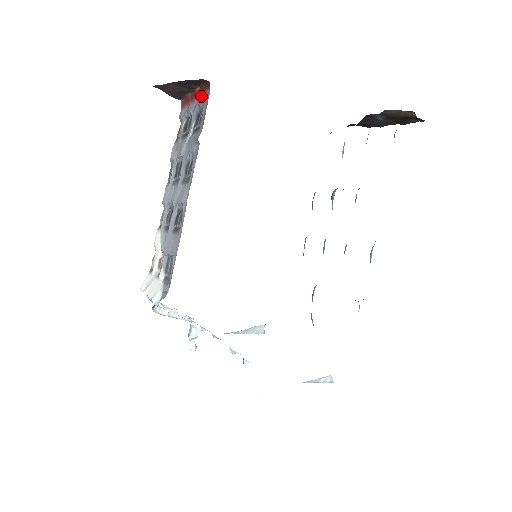
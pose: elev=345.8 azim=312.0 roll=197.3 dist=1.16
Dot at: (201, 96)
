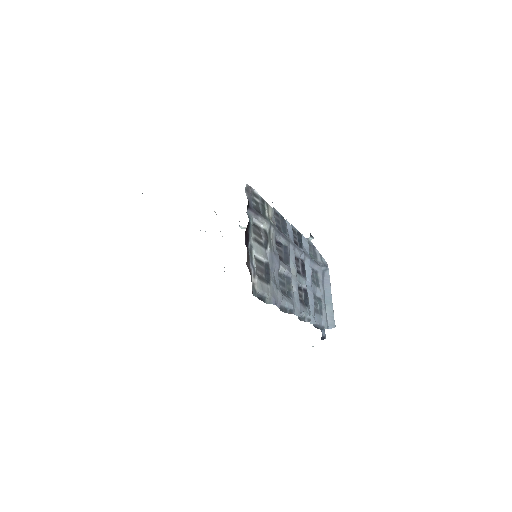
Dot at: occluded
